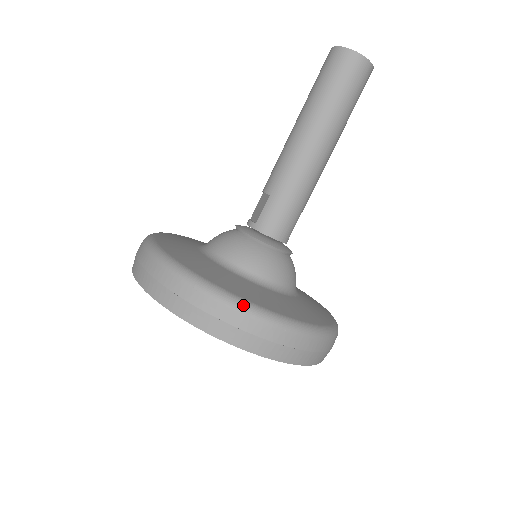
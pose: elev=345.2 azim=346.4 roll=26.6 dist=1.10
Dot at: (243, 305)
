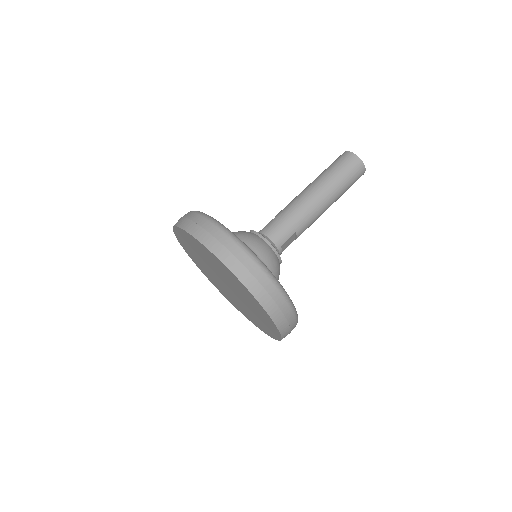
Dot at: (221, 225)
